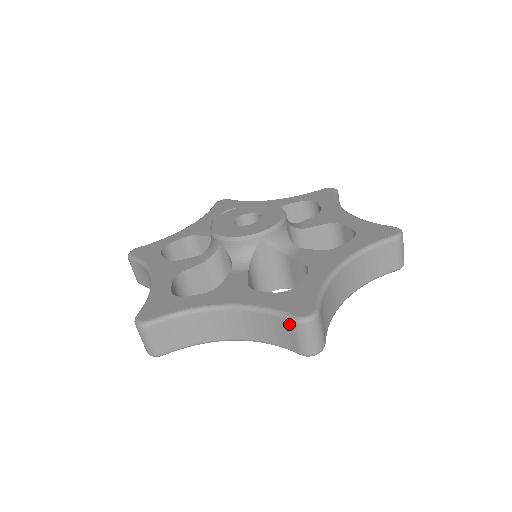
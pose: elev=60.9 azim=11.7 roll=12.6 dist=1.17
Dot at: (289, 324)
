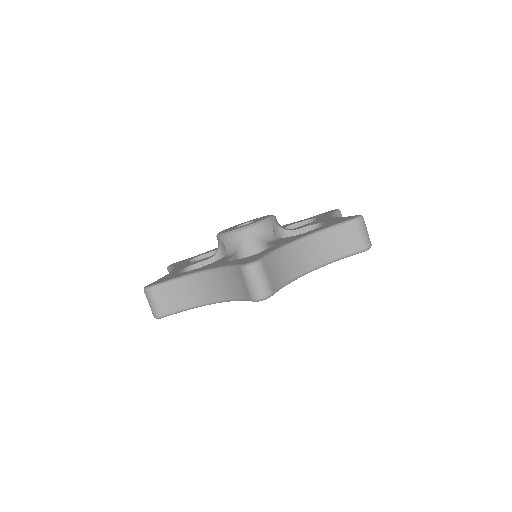
Dot at: (239, 272)
